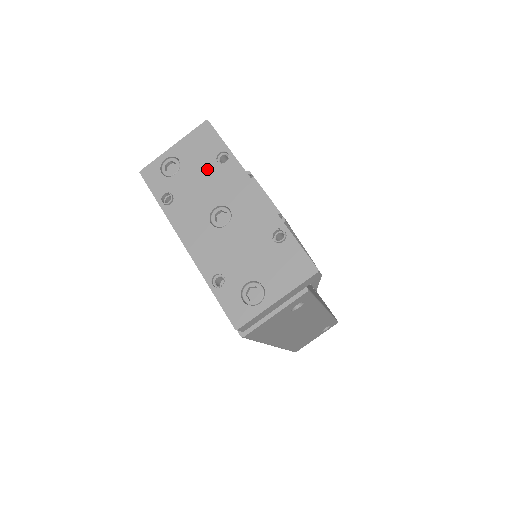
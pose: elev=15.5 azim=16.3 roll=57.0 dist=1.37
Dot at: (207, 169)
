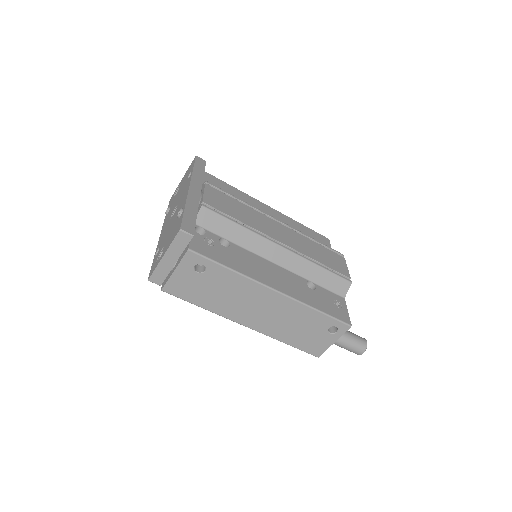
Dot at: (183, 185)
